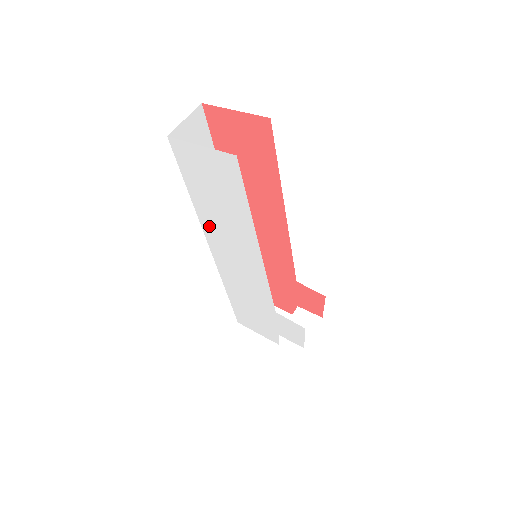
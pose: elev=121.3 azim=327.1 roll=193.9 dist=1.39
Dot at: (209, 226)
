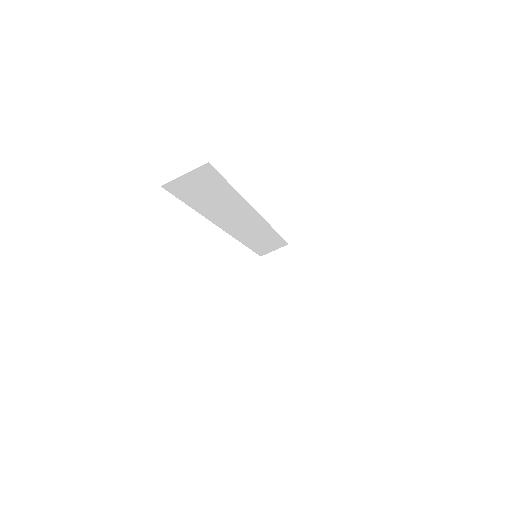
Dot at: occluded
